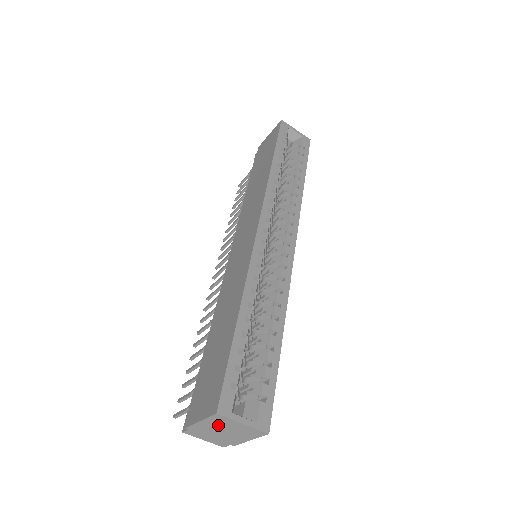
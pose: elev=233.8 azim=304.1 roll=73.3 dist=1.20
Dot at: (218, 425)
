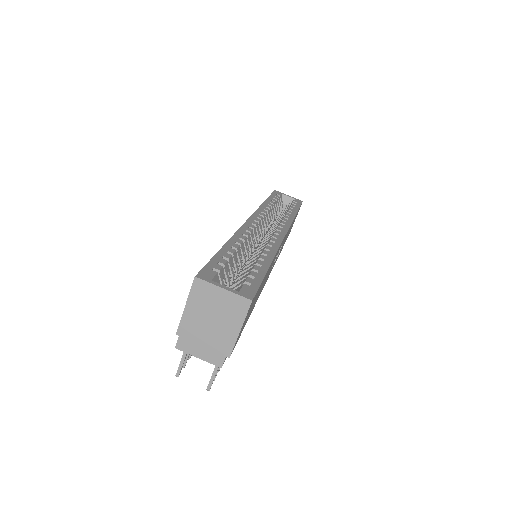
Dot at: (203, 306)
